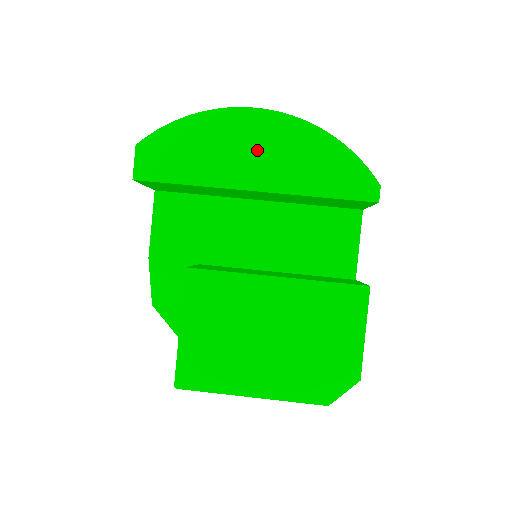
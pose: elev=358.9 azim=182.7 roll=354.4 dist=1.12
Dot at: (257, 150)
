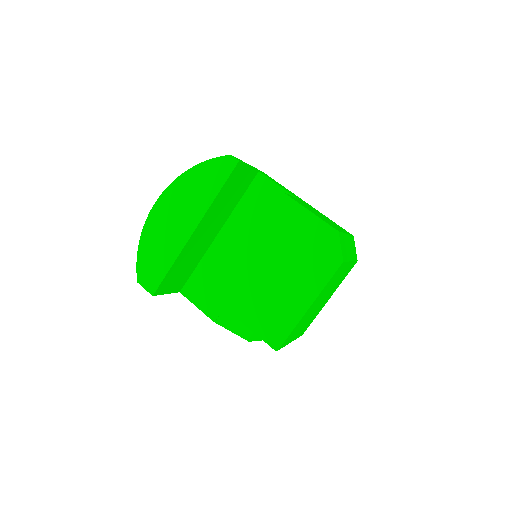
Dot at: (175, 216)
